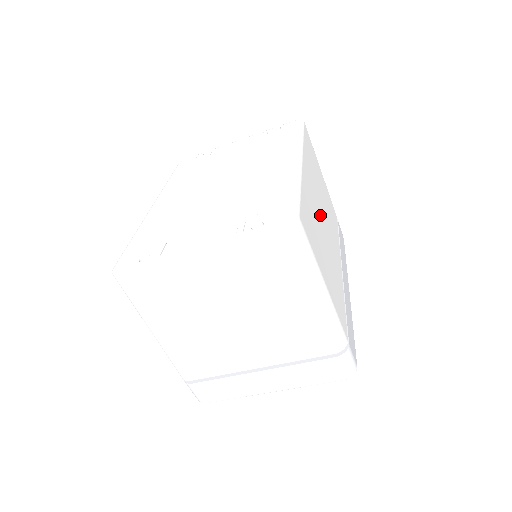
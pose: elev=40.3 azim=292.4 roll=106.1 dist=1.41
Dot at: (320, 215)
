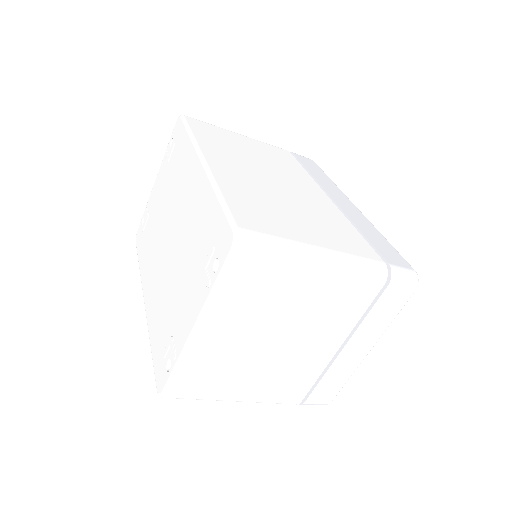
Dot at: (265, 183)
